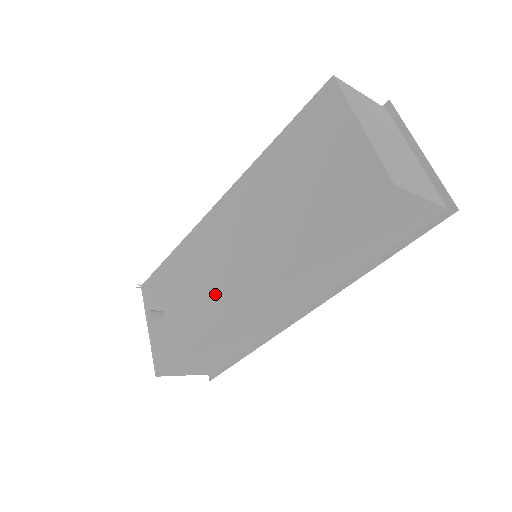
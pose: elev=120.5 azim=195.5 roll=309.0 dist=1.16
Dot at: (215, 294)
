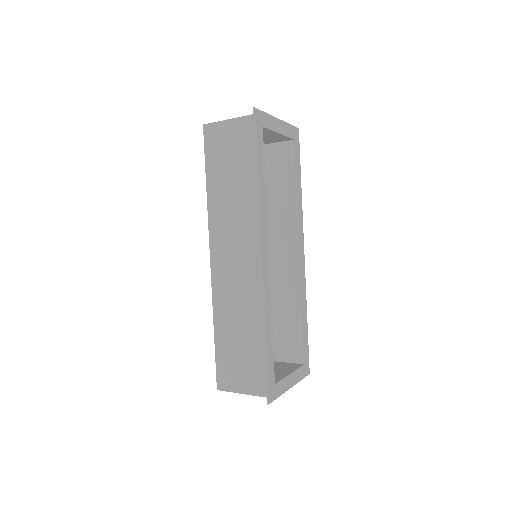
Dot at: occluded
